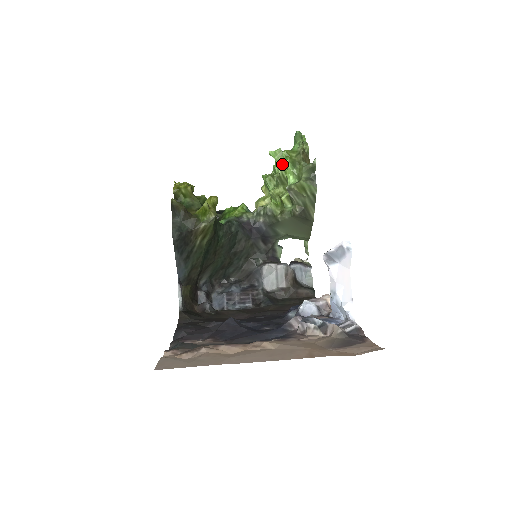
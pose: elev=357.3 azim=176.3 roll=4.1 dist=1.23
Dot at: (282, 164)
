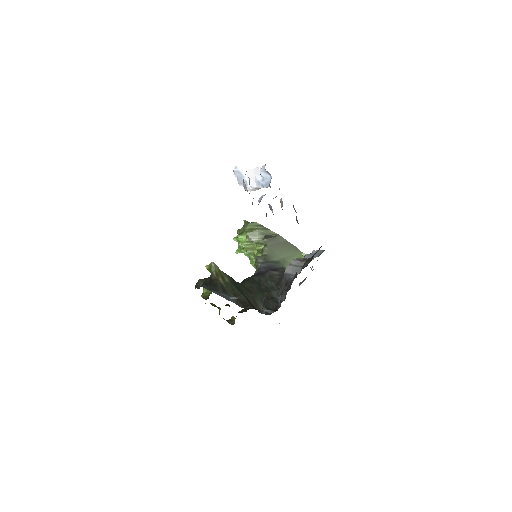
Dot at: (239, 243)
